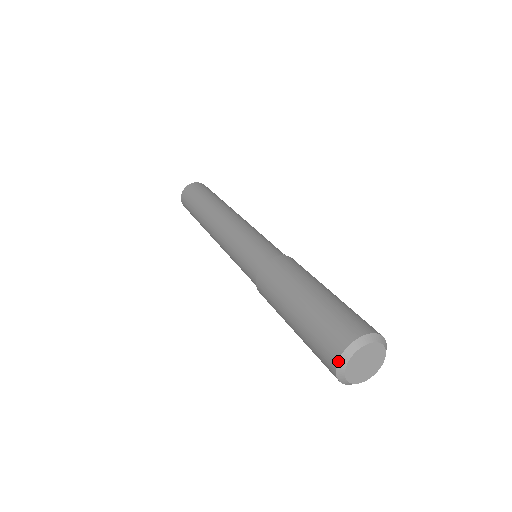
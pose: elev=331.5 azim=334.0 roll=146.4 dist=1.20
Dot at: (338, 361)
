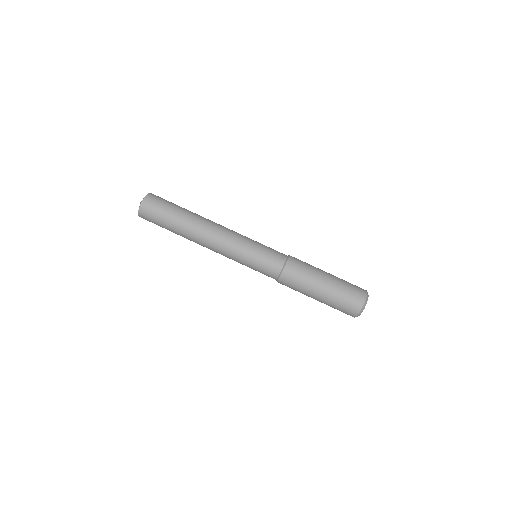
Dot at: occluded
